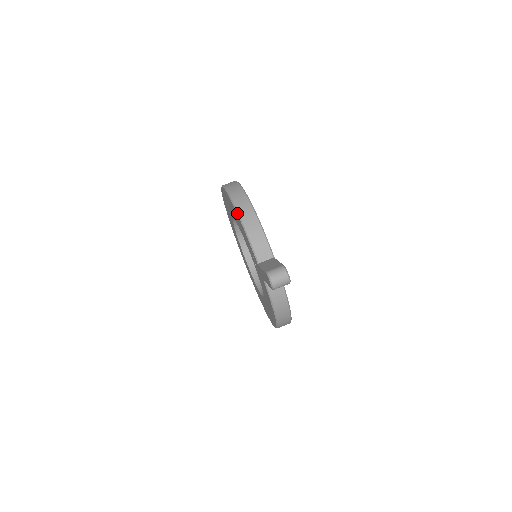
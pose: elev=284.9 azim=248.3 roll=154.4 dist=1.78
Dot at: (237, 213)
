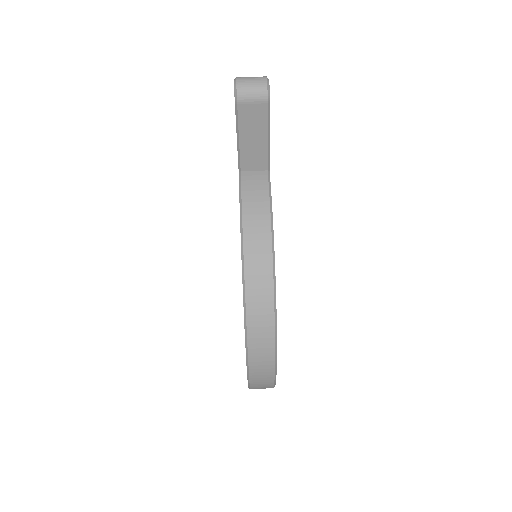
Dot at: occluded
